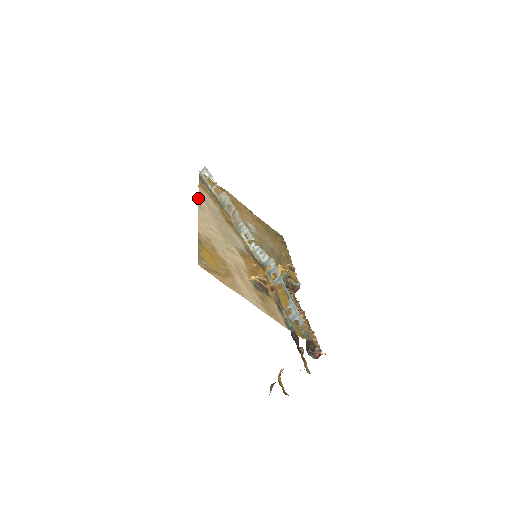
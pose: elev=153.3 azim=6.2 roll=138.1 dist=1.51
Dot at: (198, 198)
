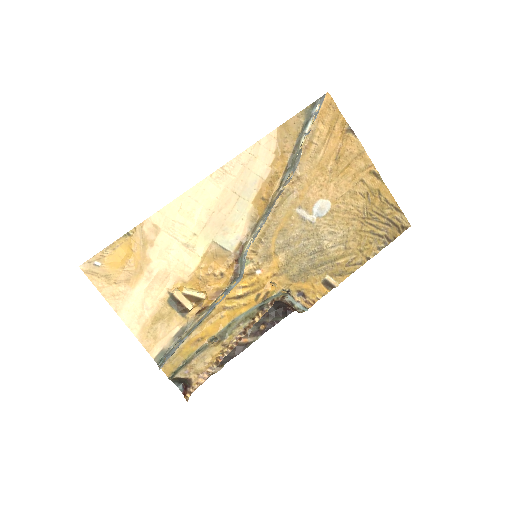
Dot at: (237, 156)
